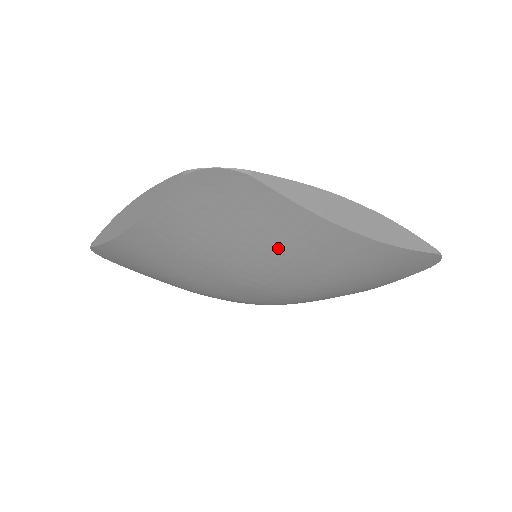
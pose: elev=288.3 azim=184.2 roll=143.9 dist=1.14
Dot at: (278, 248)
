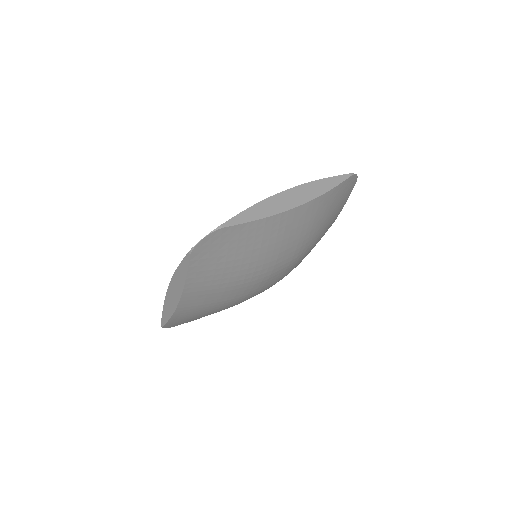
Dot at: (264, 247)
